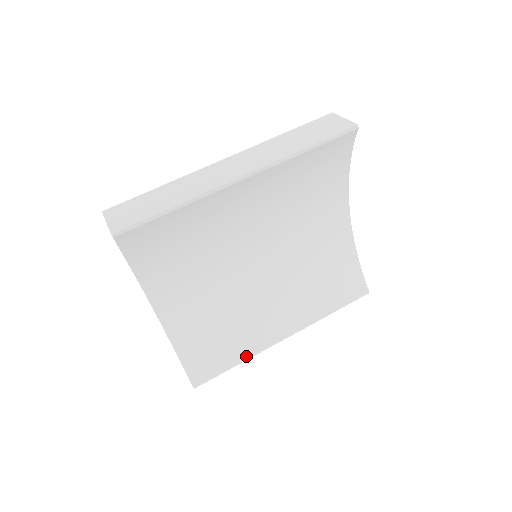
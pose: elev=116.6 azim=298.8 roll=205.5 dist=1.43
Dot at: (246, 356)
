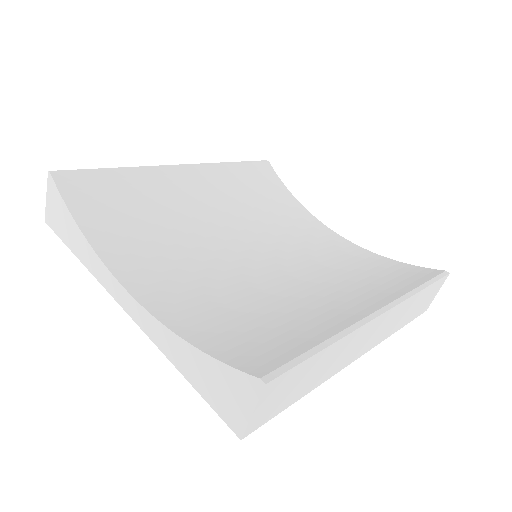
Dot at: (335, 333)
